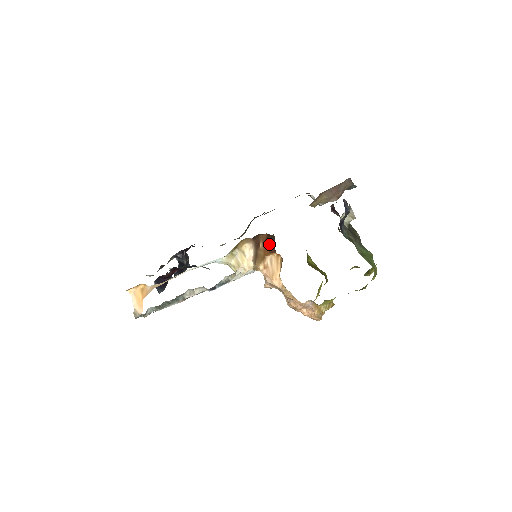
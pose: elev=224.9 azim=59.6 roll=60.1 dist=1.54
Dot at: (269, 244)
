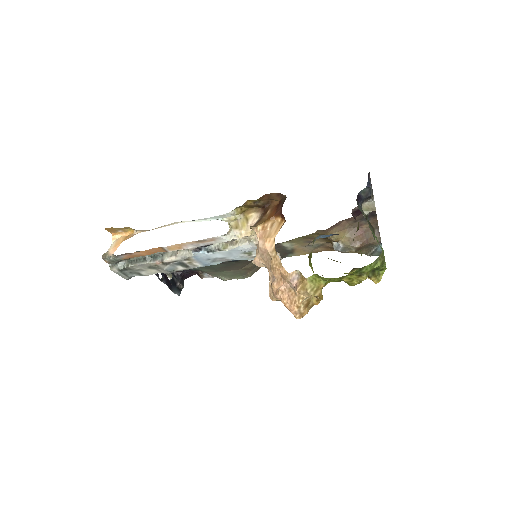
Dot at: (277, 208)
